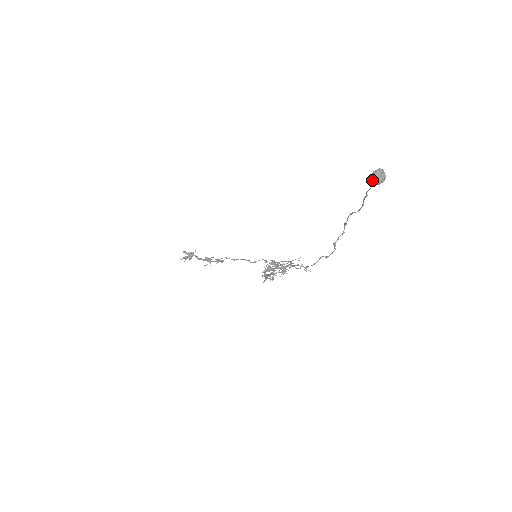
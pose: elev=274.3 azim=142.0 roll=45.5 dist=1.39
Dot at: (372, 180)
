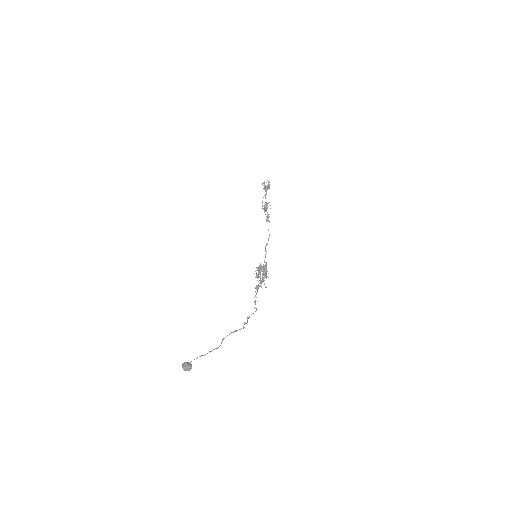
Dot at: (184, 364)
